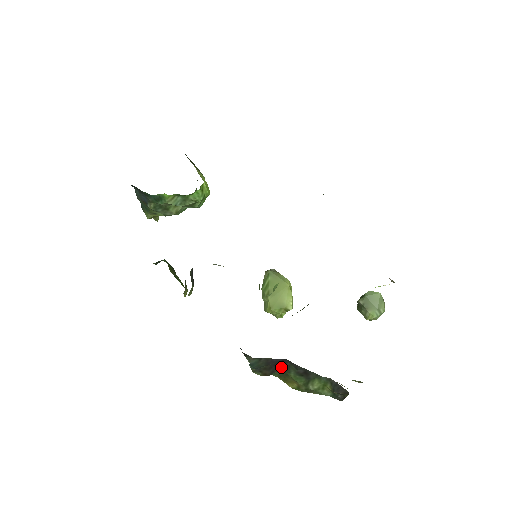
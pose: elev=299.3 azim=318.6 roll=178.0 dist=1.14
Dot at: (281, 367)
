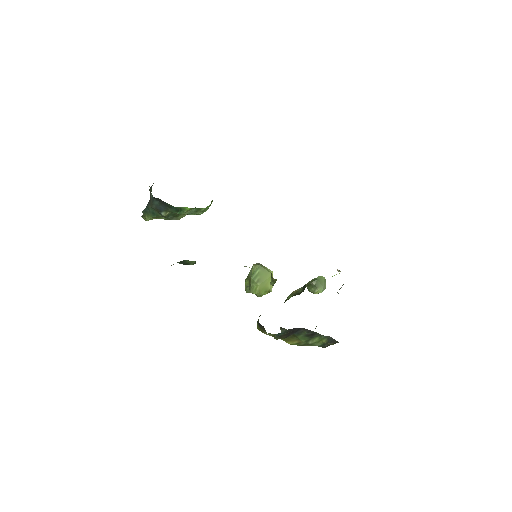
Dot at: (295, 333)
